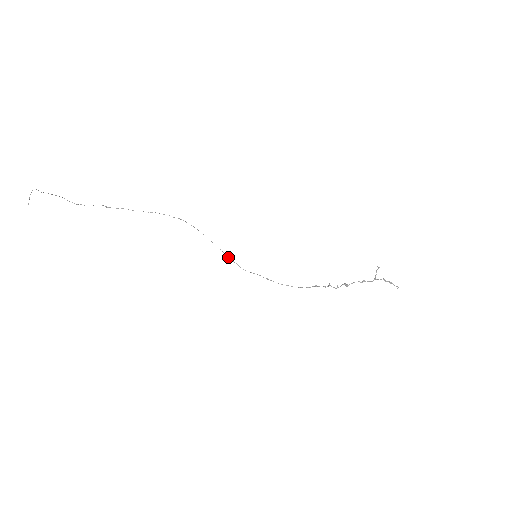
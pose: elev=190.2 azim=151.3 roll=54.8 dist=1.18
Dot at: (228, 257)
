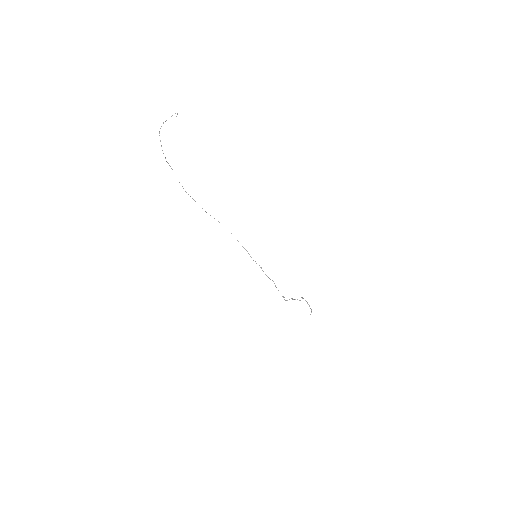
Dot at: (243, 247)
